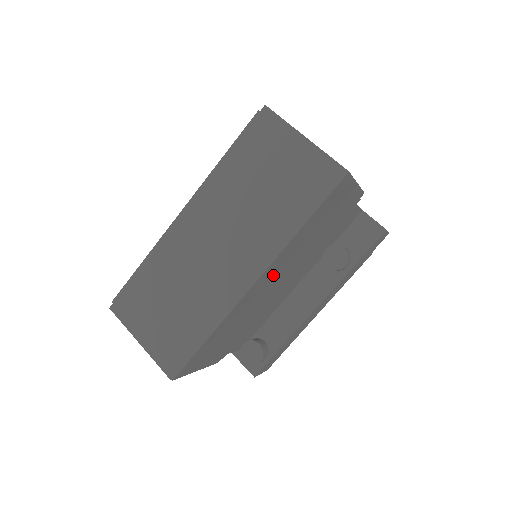
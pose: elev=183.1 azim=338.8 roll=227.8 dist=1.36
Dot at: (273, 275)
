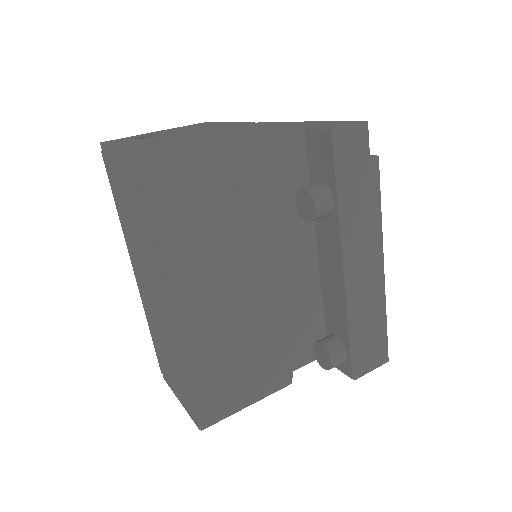
Dot at: (203, 283)
